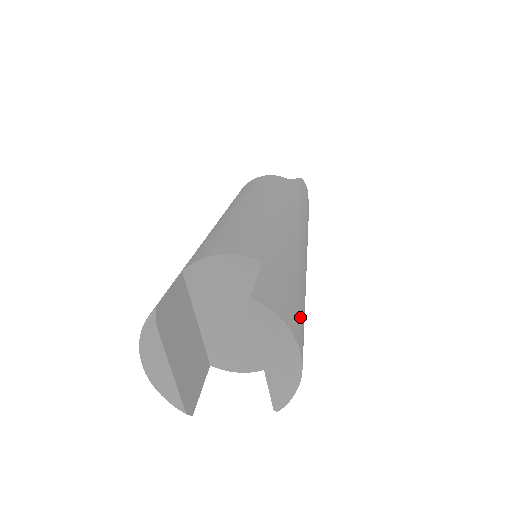
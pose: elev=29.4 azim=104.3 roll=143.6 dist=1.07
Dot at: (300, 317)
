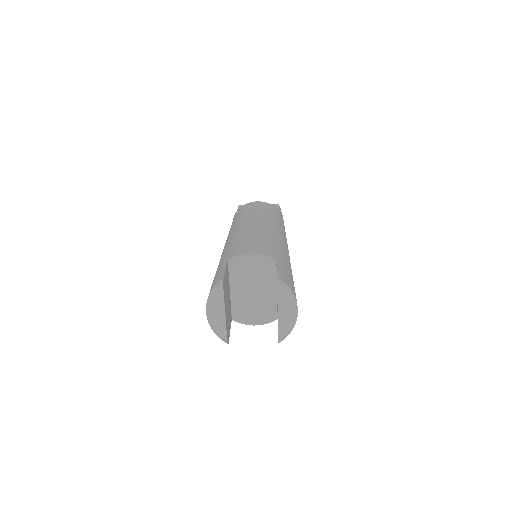
Dot at: occluded
